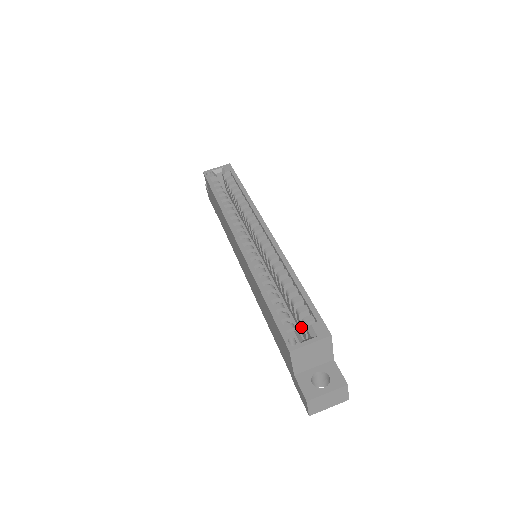
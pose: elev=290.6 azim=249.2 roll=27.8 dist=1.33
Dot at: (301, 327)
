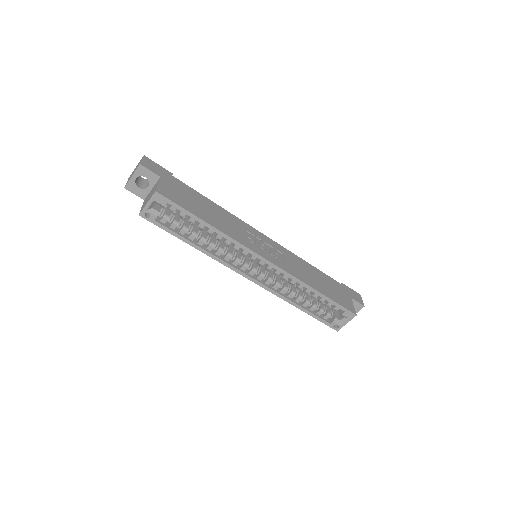
Dot at: occluded
